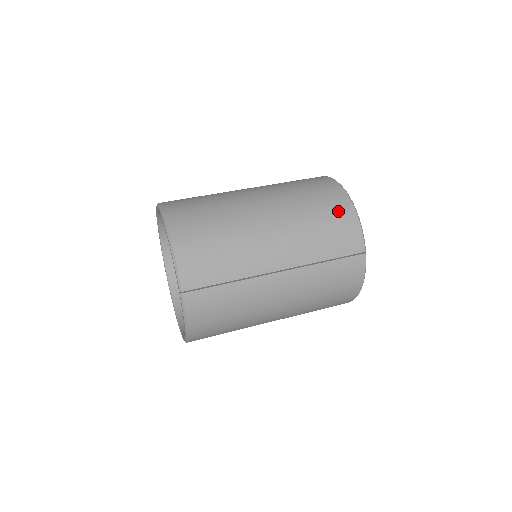
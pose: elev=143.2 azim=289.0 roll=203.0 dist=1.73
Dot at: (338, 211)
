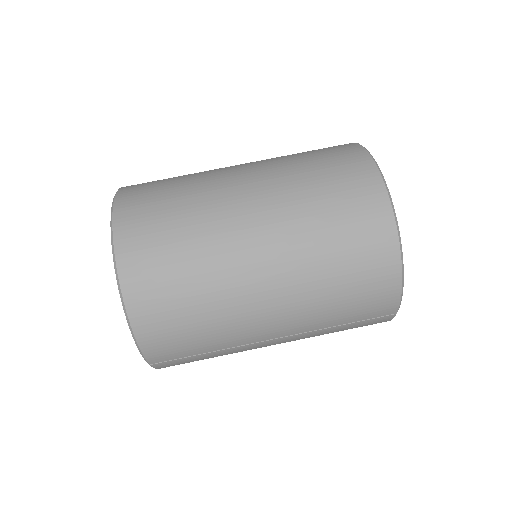
Dot at: (375, 274)
